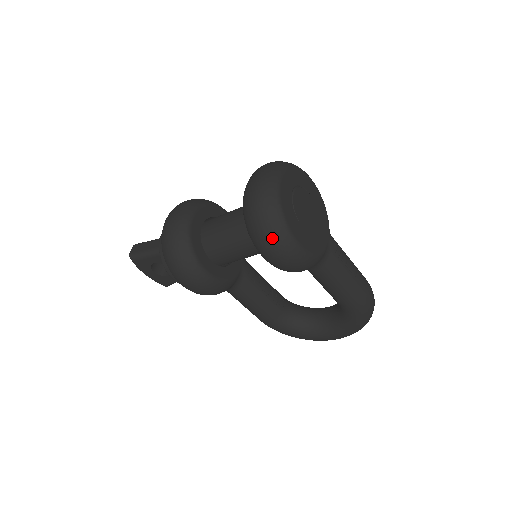
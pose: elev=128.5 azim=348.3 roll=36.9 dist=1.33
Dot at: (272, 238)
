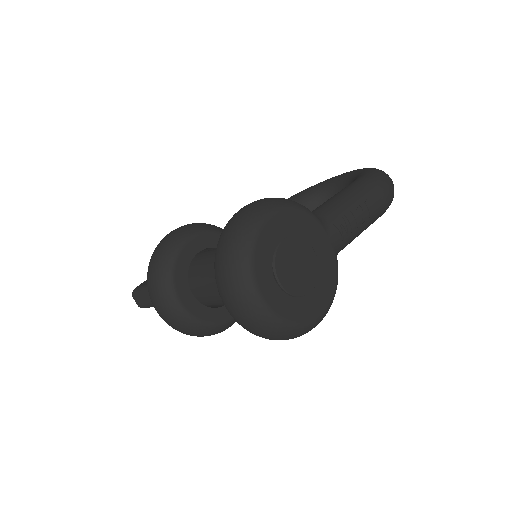
Dot at: occluded
